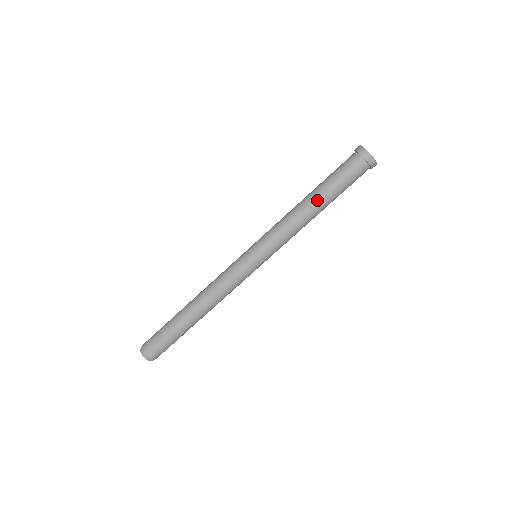
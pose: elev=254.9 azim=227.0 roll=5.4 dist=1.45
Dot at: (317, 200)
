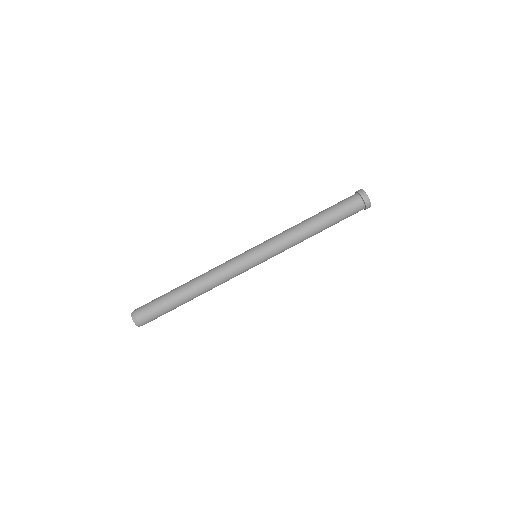
Dot at: (317, 219)
